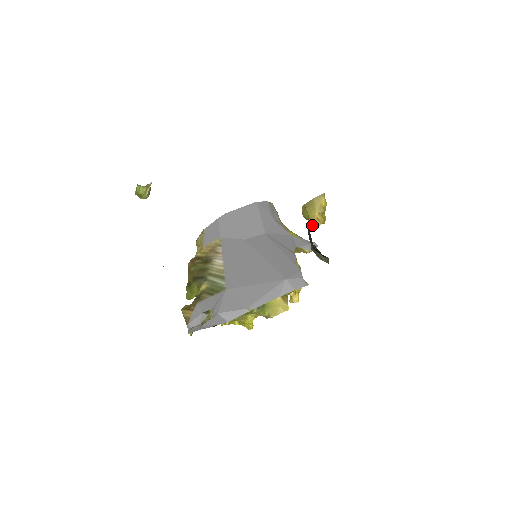
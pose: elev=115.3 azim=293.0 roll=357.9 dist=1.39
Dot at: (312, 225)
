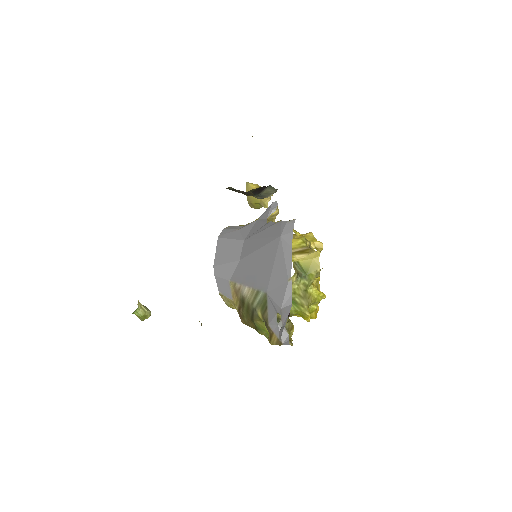
Dot at: (266, 204)
